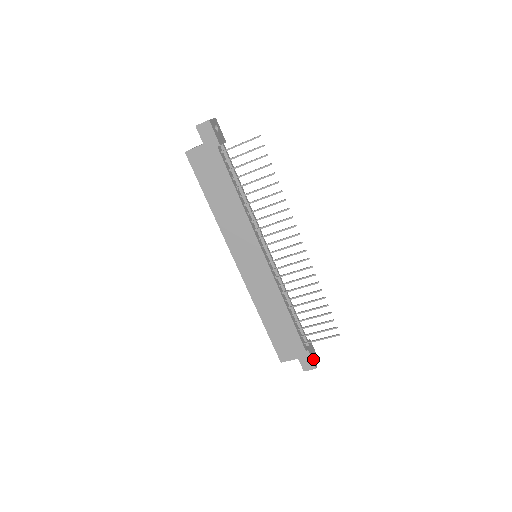
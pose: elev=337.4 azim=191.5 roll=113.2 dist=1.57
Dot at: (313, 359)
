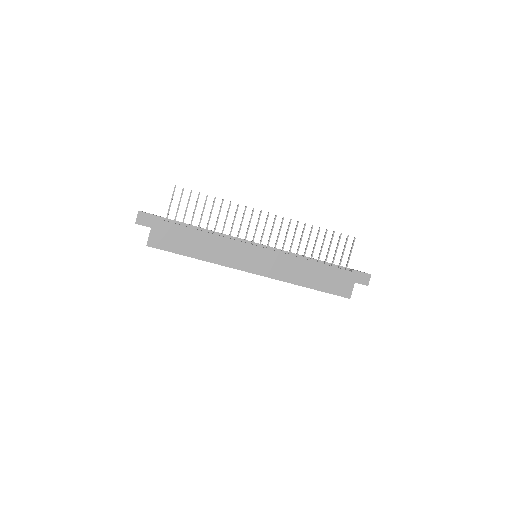
Dot at: (362, 272)
